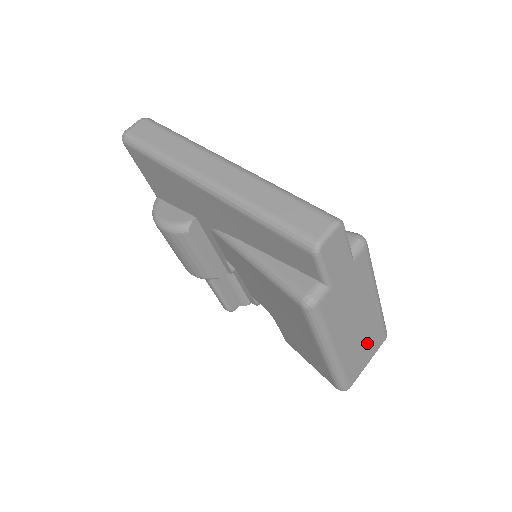
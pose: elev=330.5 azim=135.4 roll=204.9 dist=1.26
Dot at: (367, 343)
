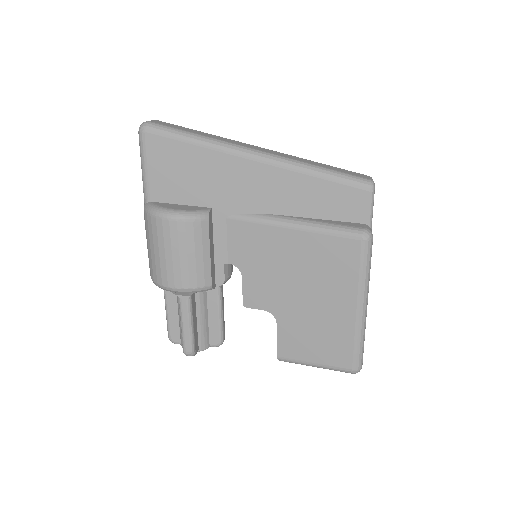
Dot at: occluded
